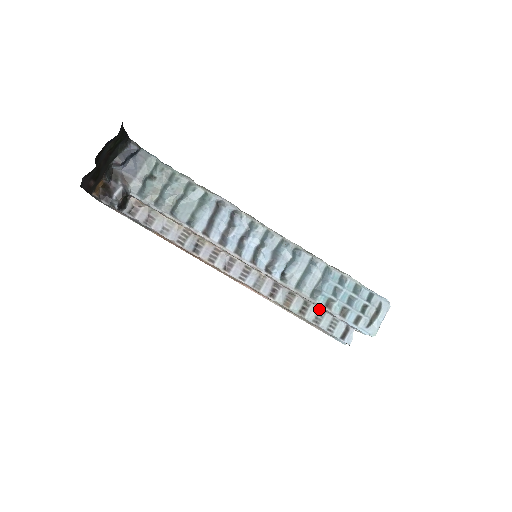
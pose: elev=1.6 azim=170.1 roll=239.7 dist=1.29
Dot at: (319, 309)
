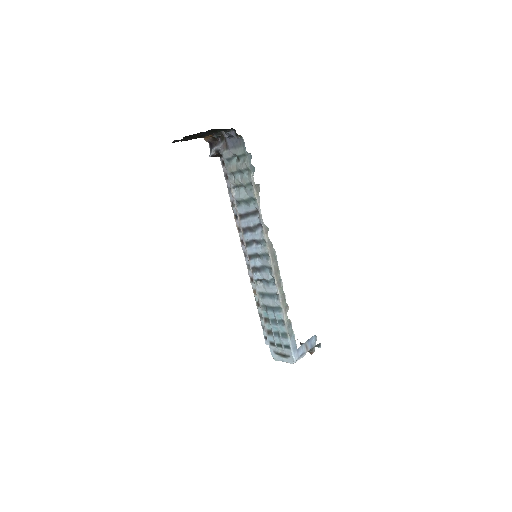
Dot at: occluded
